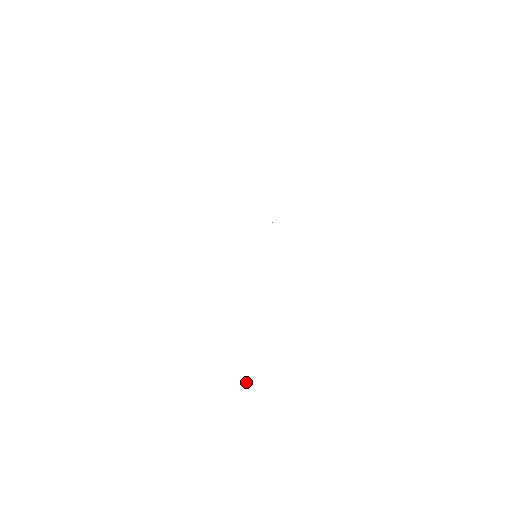
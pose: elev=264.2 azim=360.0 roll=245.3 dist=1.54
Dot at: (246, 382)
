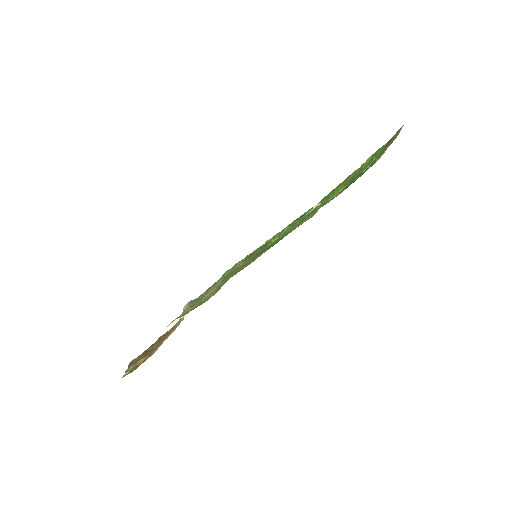
Dot at: (140, 363)
